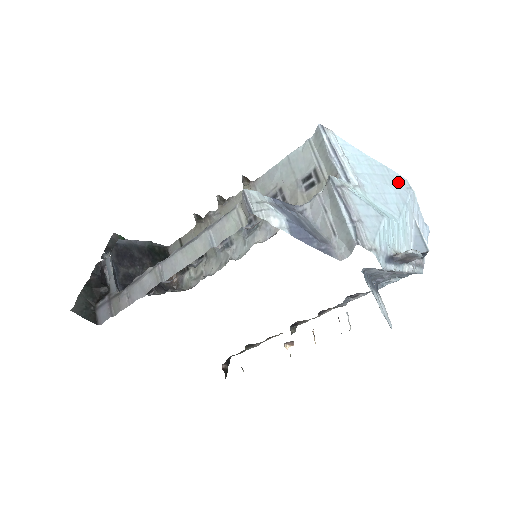
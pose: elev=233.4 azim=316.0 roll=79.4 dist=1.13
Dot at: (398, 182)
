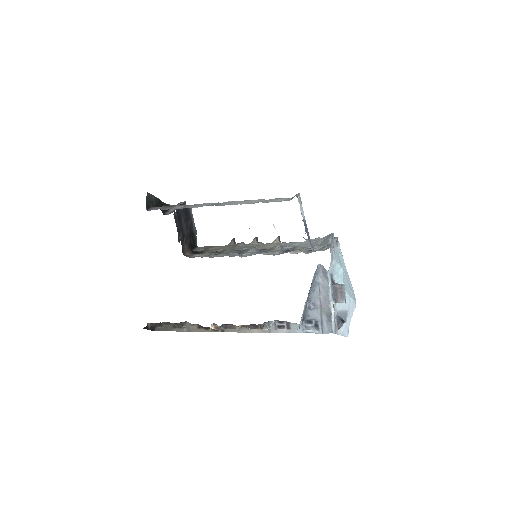
Dot at: (352, 291)
